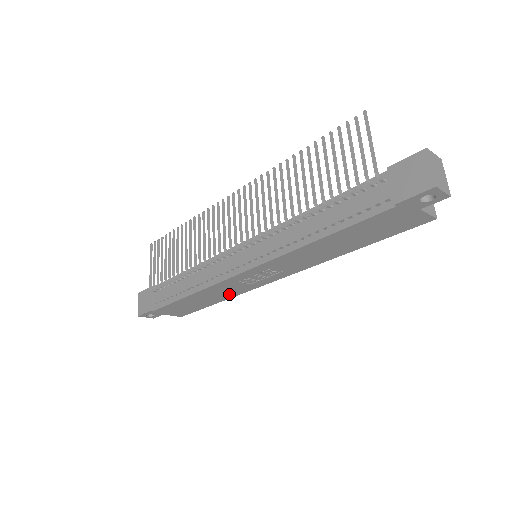
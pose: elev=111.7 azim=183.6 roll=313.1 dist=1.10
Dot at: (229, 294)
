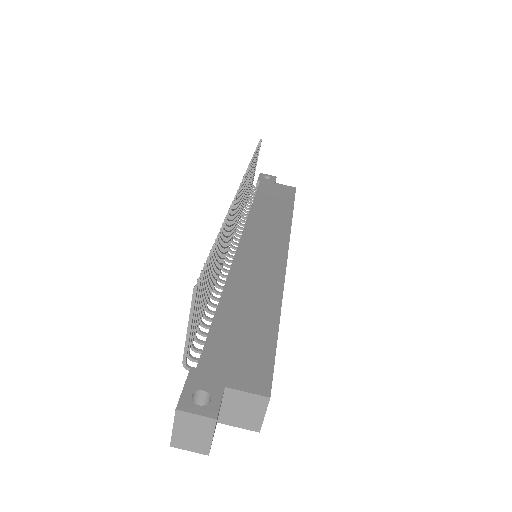
Dot at: occluded
